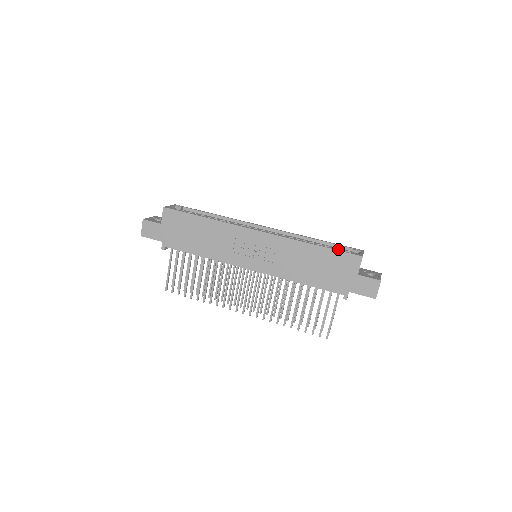
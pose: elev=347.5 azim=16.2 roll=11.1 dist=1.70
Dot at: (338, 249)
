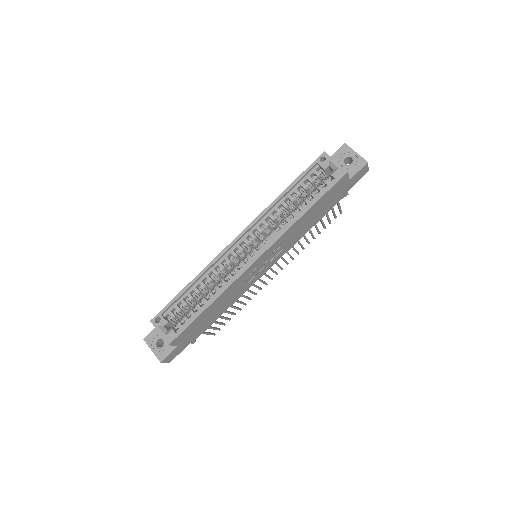
Dot at: (311, 180)
